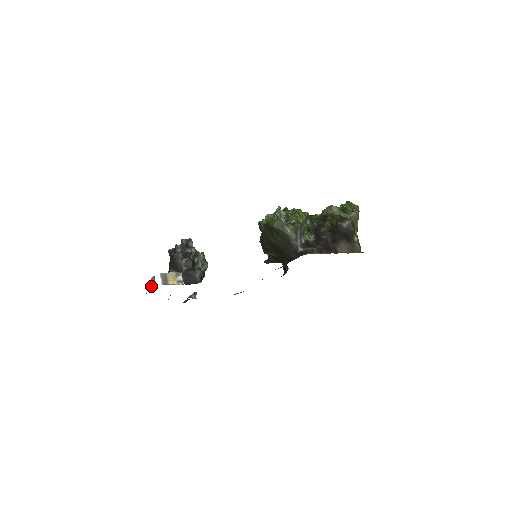
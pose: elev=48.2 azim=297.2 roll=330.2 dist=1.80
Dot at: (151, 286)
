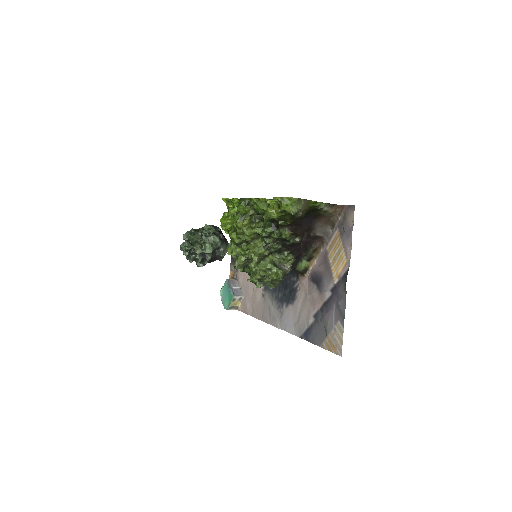
Dot at: occluded
